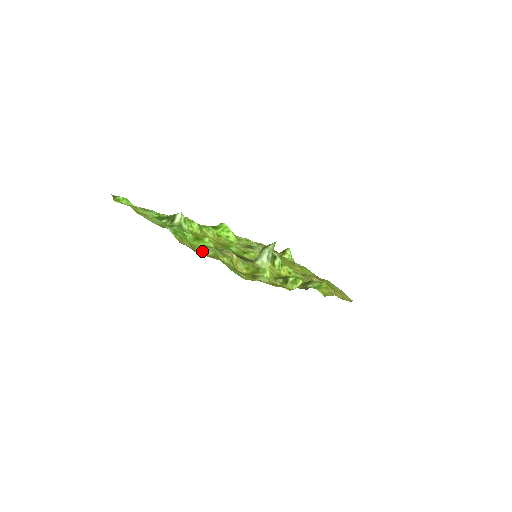
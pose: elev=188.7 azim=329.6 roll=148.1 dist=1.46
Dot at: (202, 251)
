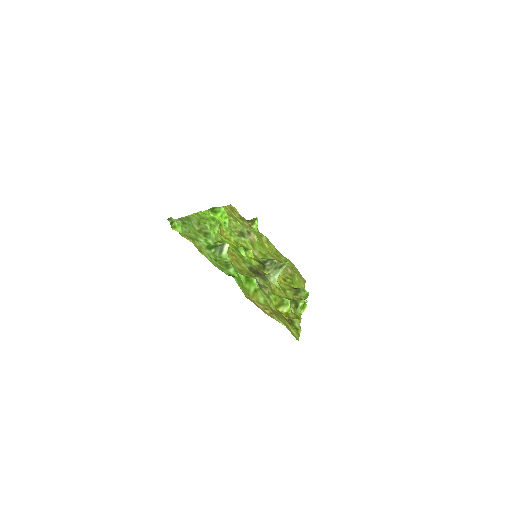
Dot at: (255, 297)
